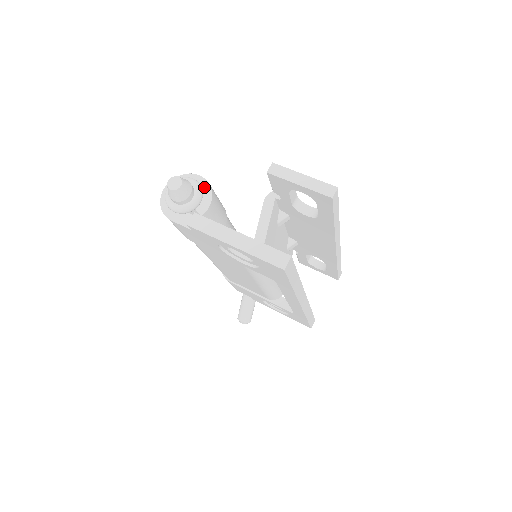
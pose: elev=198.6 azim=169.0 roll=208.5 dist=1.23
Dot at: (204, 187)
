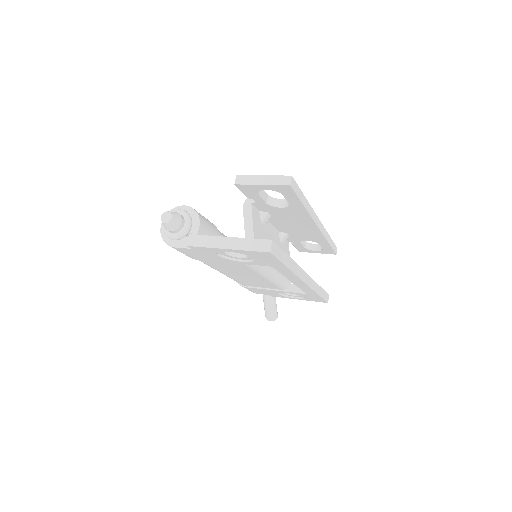
Dot at: (191, 213)
